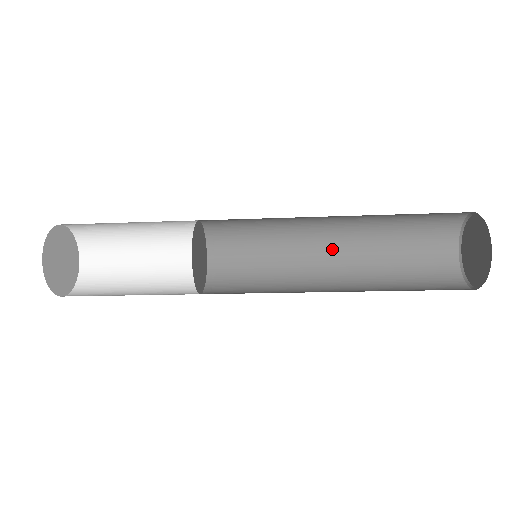
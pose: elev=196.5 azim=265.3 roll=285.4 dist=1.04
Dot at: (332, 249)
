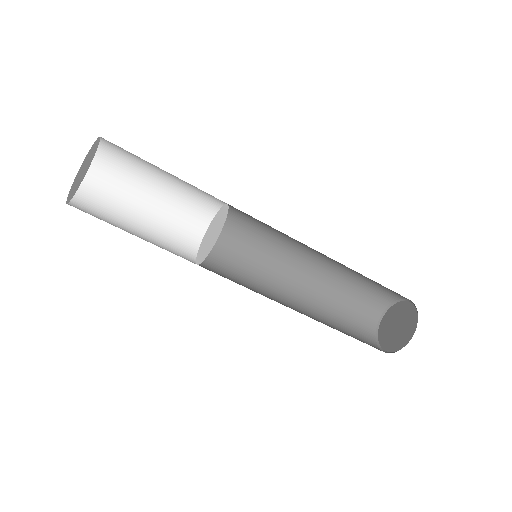
Dot at: (295, 298)
